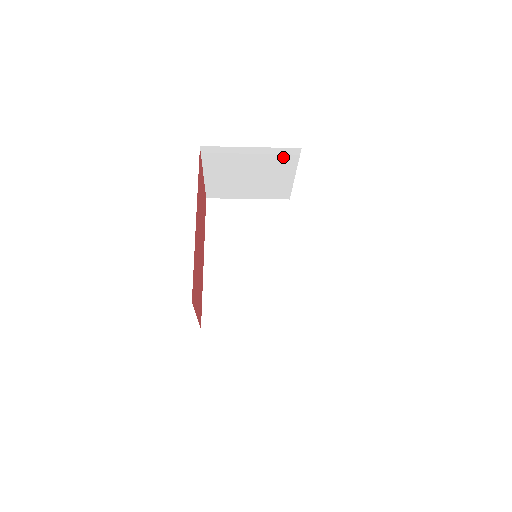
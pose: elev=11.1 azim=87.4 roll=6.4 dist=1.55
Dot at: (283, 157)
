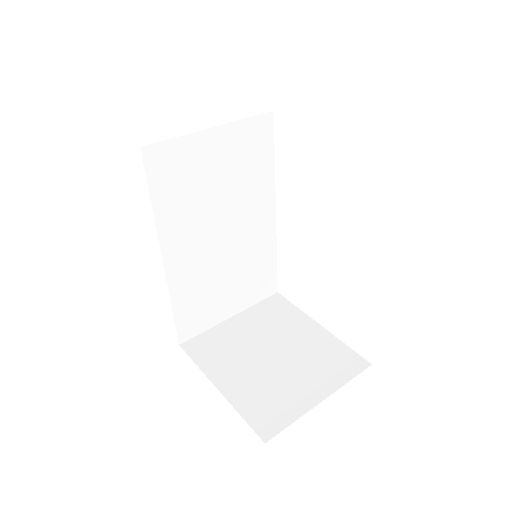
Dot at: occluded
